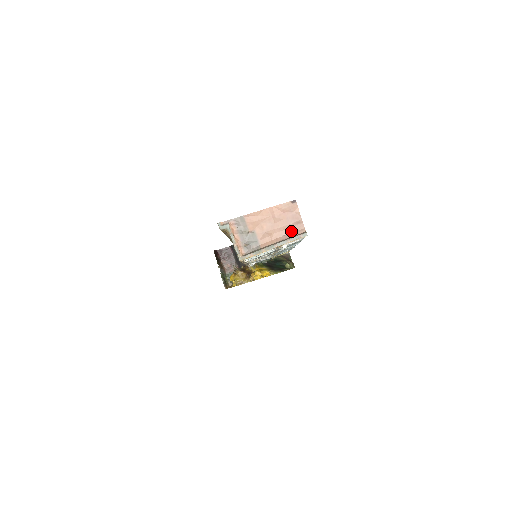
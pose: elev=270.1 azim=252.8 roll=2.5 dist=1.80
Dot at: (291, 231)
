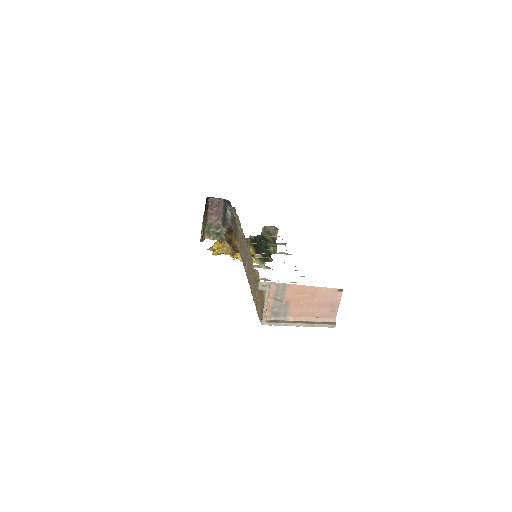
Dot at: (322, 316)
